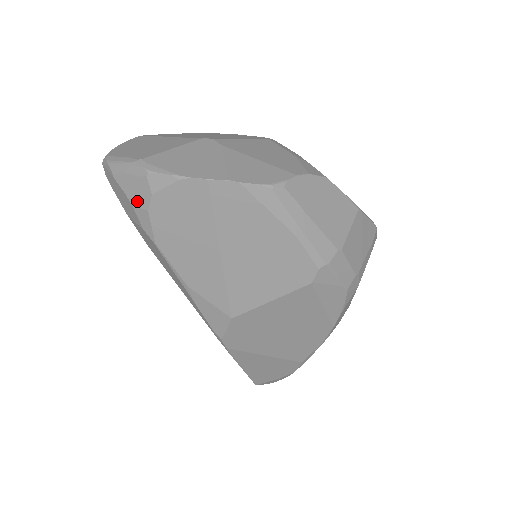
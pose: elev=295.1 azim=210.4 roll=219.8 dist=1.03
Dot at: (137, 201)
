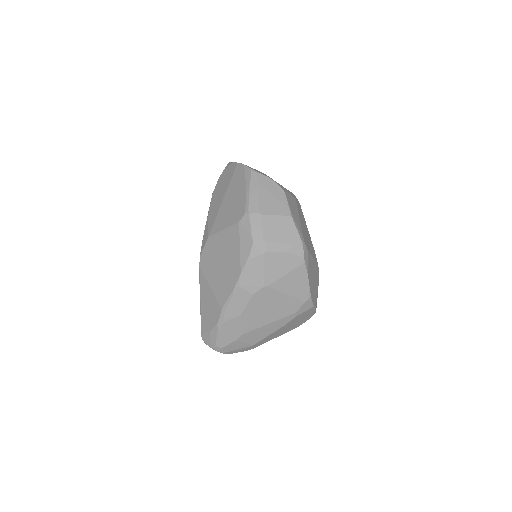
Dot at: occluded
